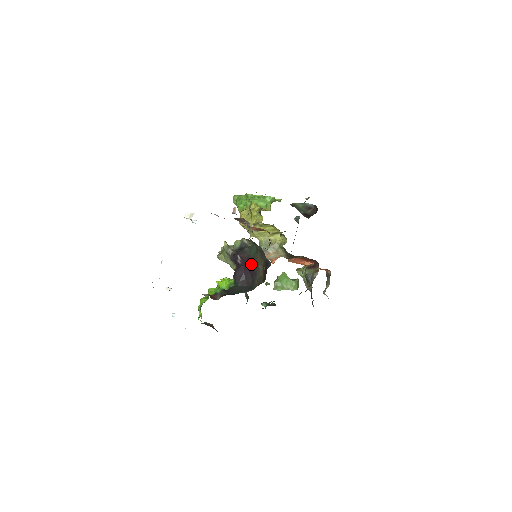
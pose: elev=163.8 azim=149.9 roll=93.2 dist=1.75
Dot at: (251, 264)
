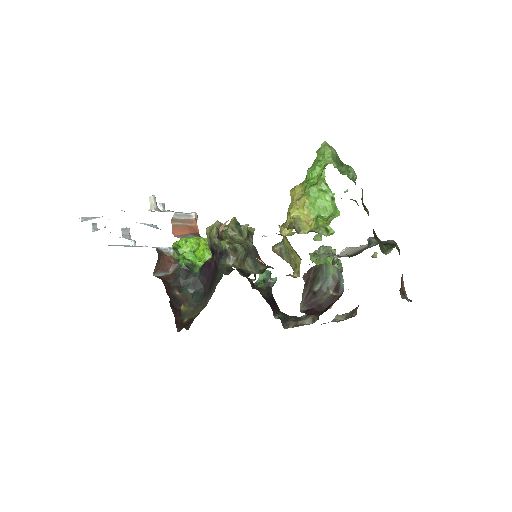
Dot at: (214, 280)
